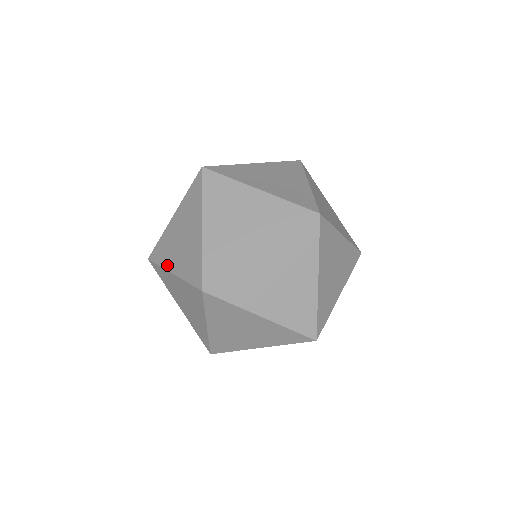
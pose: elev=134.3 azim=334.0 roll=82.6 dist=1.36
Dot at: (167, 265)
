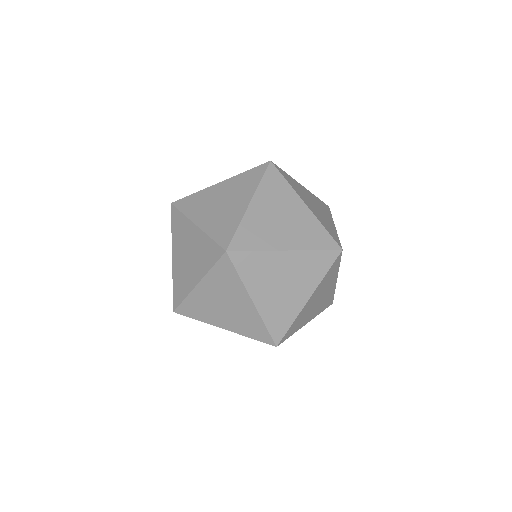
Dot at: occluded
